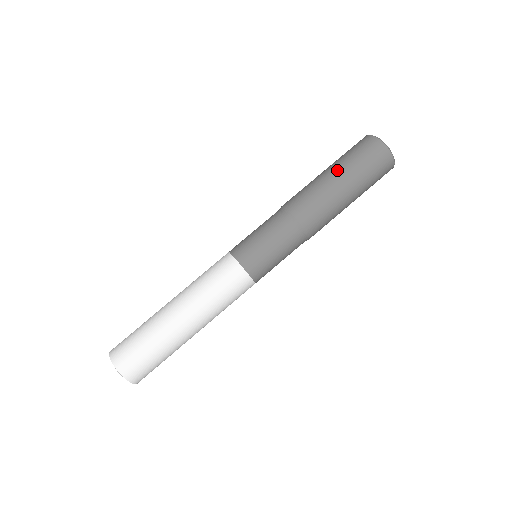
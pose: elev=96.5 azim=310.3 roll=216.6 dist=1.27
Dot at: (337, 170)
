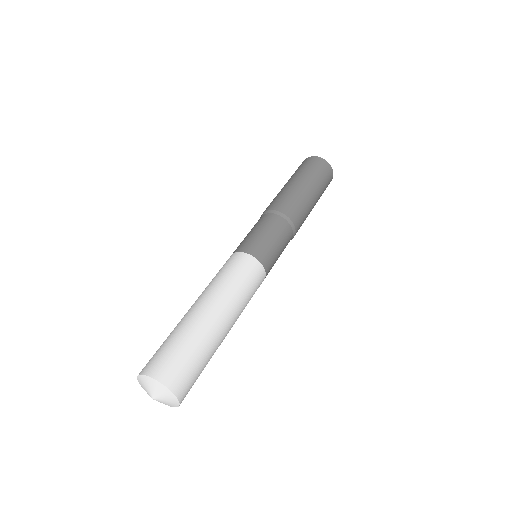
Dot at: (302, 179)
